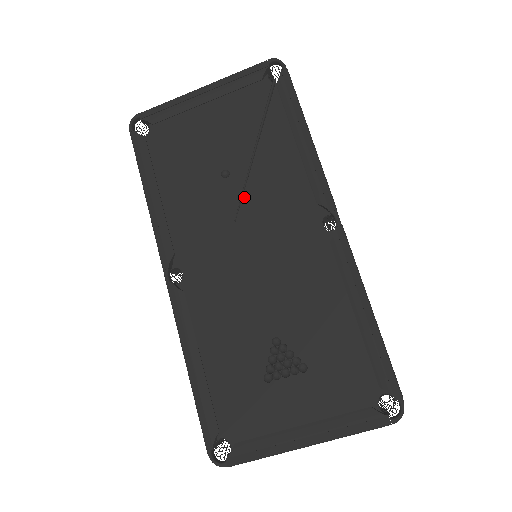
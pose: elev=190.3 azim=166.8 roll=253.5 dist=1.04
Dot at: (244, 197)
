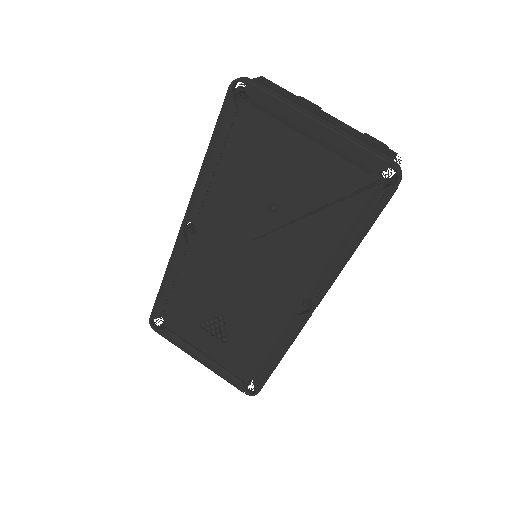
Dot at: (273, 233)
